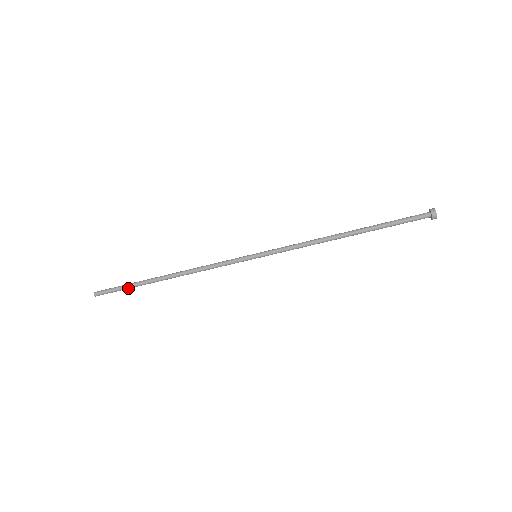
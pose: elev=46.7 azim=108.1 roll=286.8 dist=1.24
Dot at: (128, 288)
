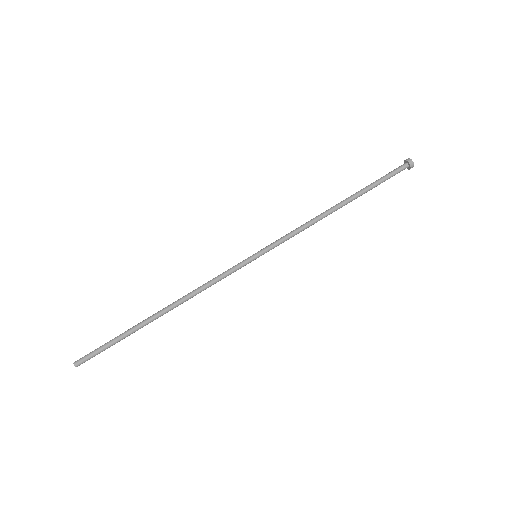
Dot at: (116, 341)
